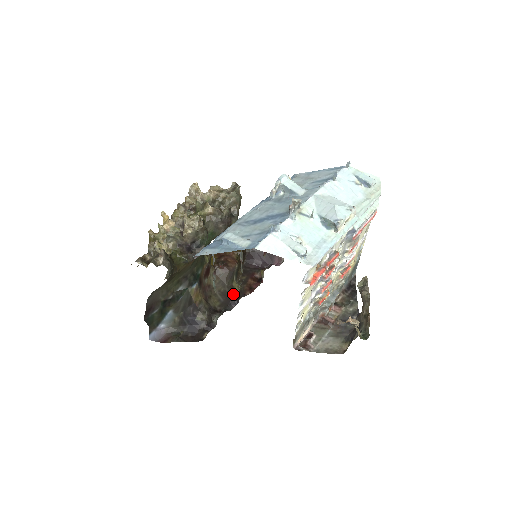
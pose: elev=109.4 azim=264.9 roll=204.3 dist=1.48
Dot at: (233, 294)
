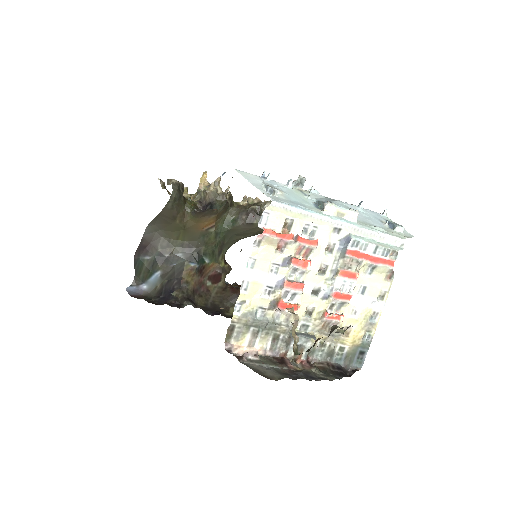
Dot at: (223, 313)
